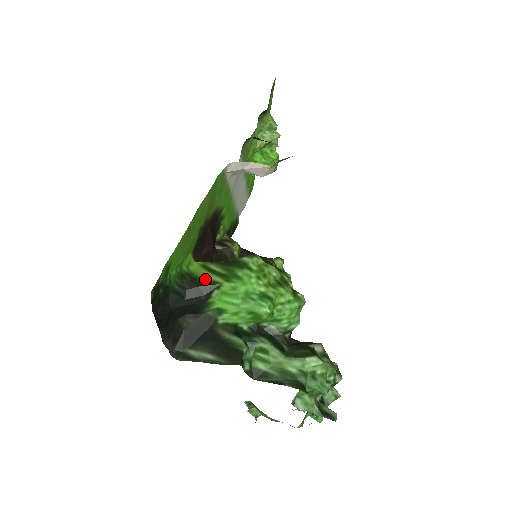
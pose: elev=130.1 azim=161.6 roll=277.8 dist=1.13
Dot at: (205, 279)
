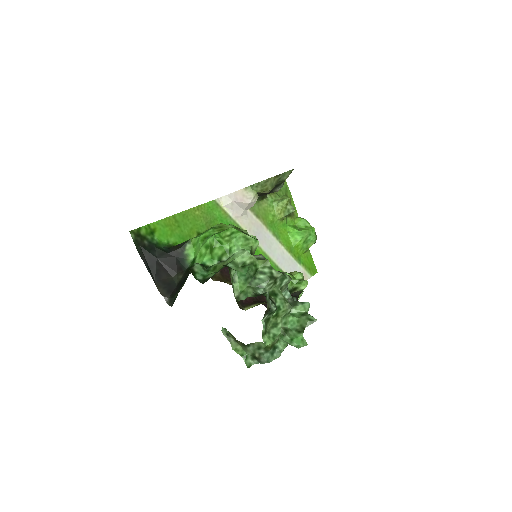
Dot at: occluded
